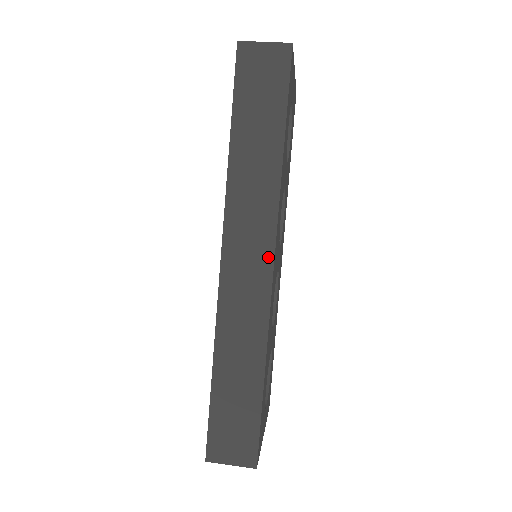
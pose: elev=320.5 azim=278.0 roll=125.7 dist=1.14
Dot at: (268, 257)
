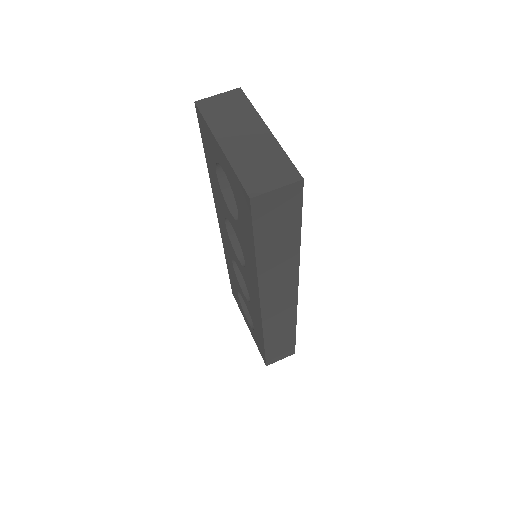
Dot at: (294, 292)
